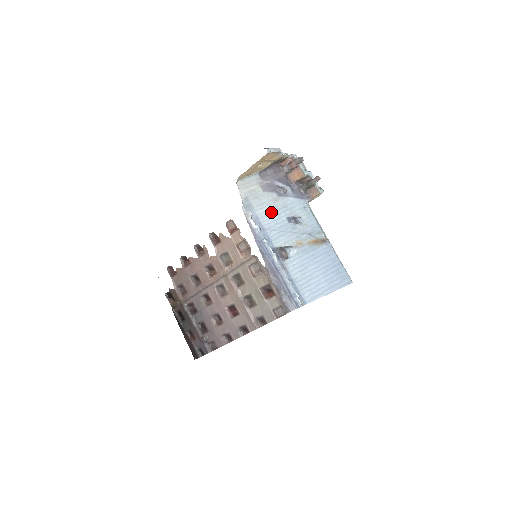
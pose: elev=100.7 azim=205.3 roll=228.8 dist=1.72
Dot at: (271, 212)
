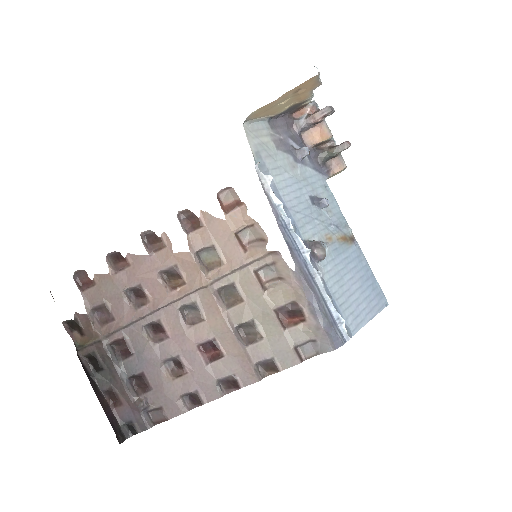
Dot at: (291, 183)
